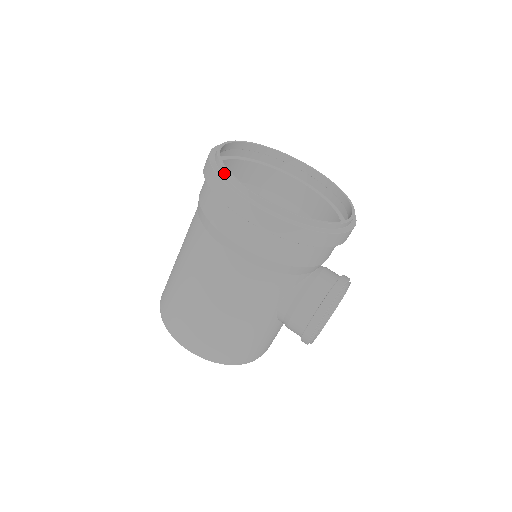
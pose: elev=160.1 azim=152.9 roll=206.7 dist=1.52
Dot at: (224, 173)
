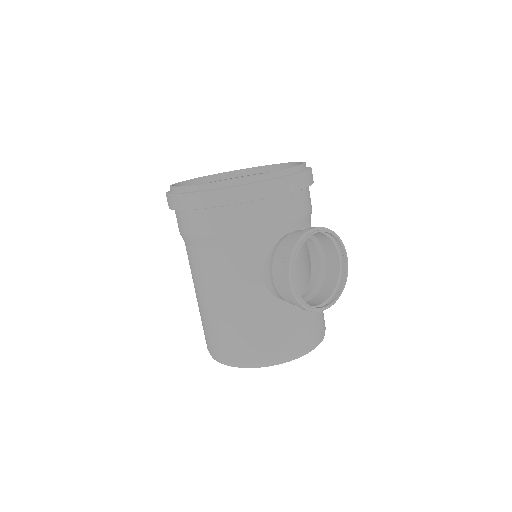
Dot at: (170, 190)
